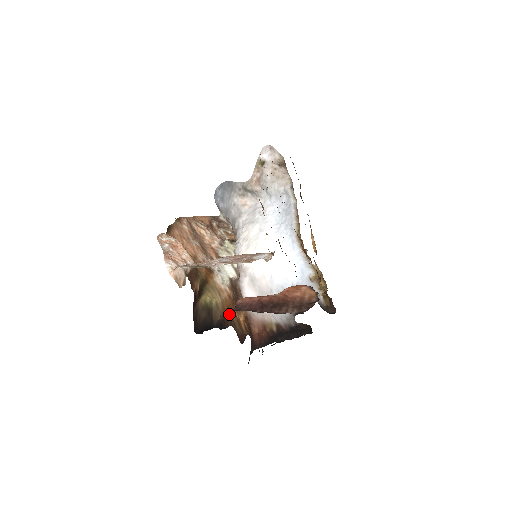
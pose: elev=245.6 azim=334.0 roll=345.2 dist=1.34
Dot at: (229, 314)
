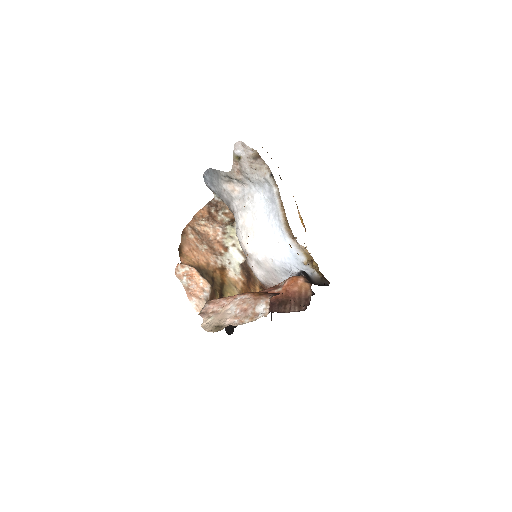
Dot at: occluded
